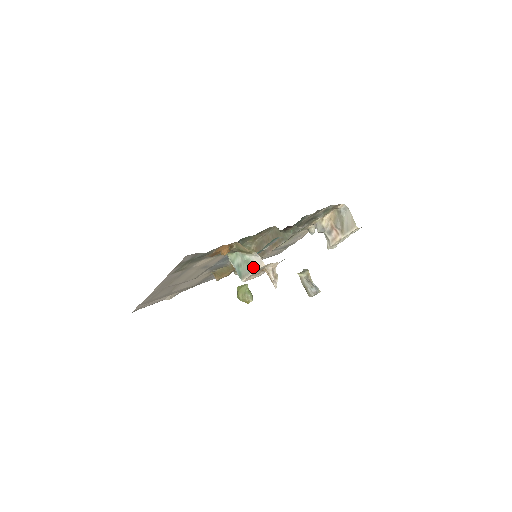
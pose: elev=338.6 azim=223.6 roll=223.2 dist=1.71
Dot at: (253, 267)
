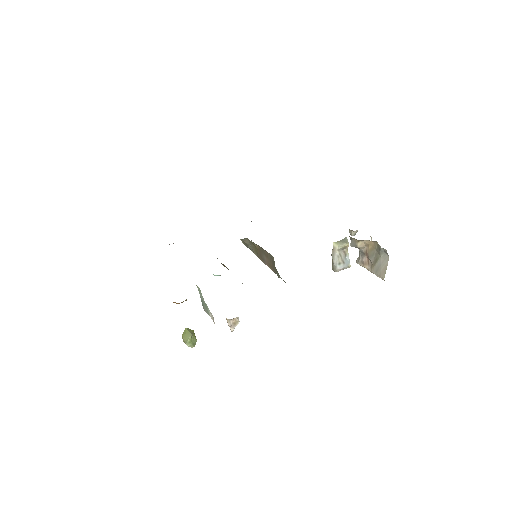
Dot at: (209, 315)
